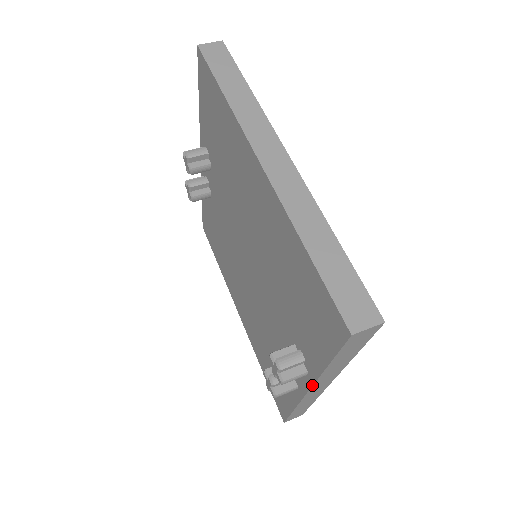
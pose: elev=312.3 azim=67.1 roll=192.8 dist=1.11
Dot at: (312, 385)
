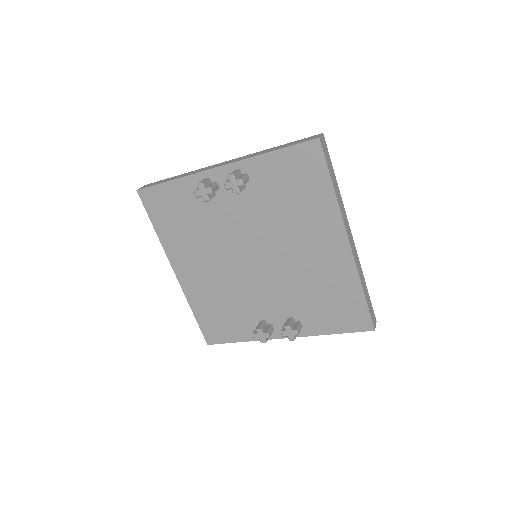
Dot at: occluded
